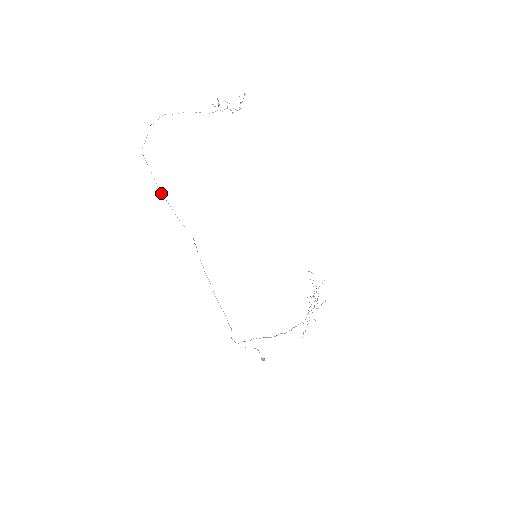
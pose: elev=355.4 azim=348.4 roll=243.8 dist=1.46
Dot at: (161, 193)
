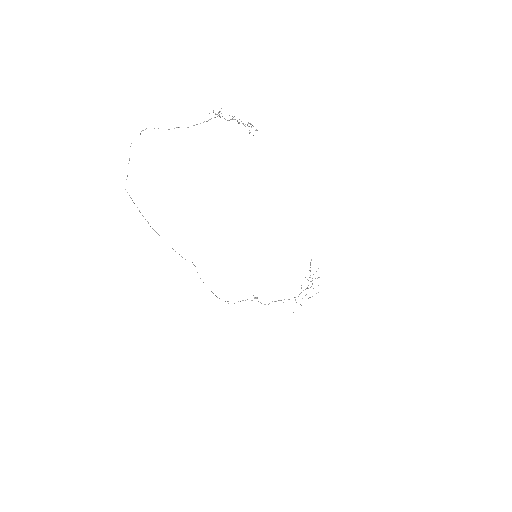
Dot at: (154, 230)
